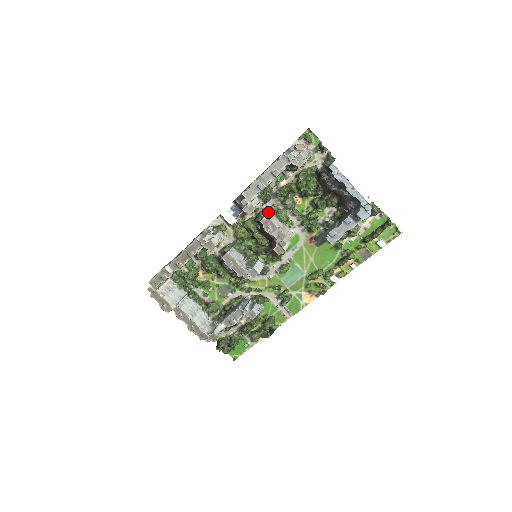
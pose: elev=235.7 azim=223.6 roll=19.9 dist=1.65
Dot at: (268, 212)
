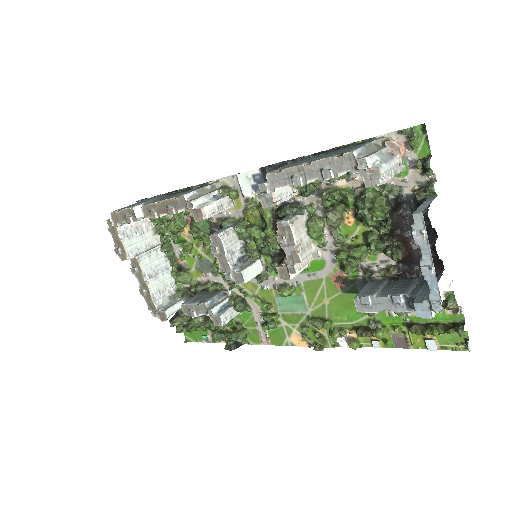
Dot at: (295, 214)
